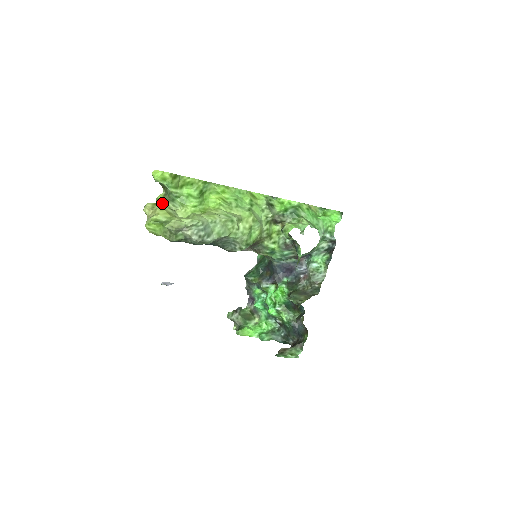
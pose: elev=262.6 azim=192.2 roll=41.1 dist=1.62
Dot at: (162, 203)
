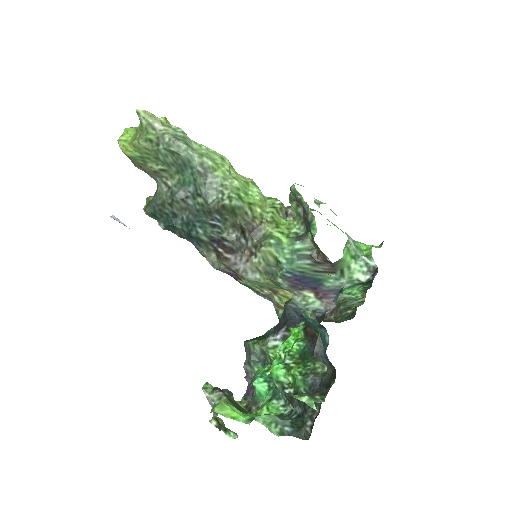
Dot at: occluded
